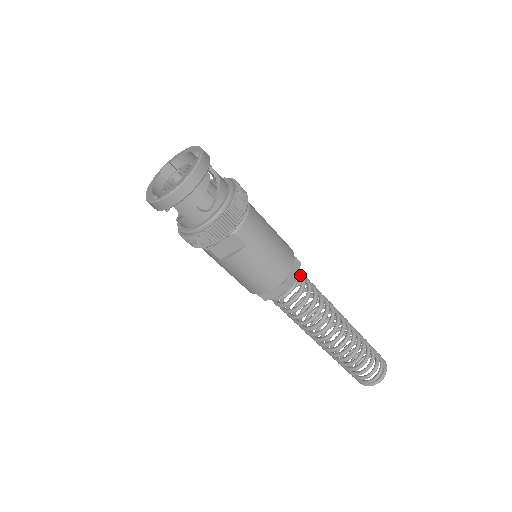
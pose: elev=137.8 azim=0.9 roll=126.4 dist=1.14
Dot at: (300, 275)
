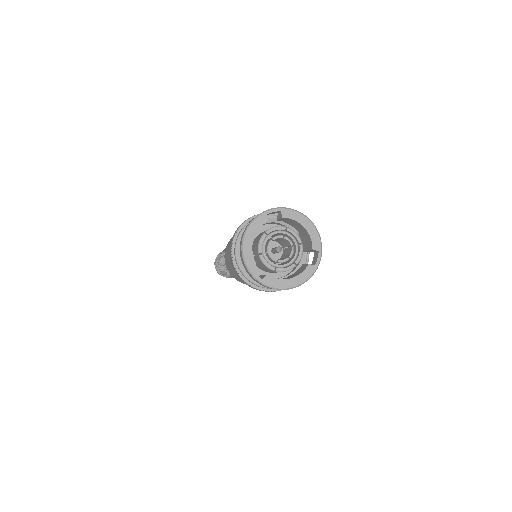
Dot at: occluded
